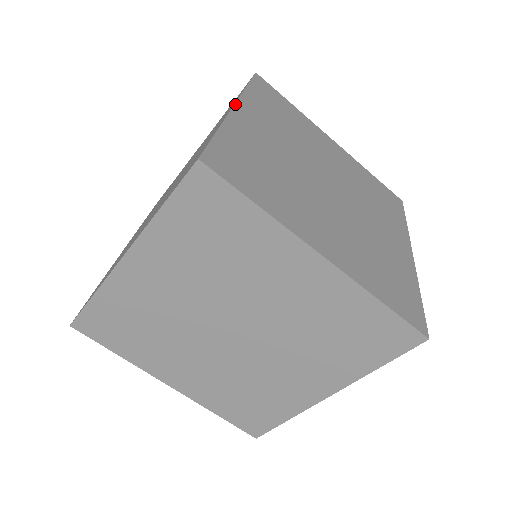
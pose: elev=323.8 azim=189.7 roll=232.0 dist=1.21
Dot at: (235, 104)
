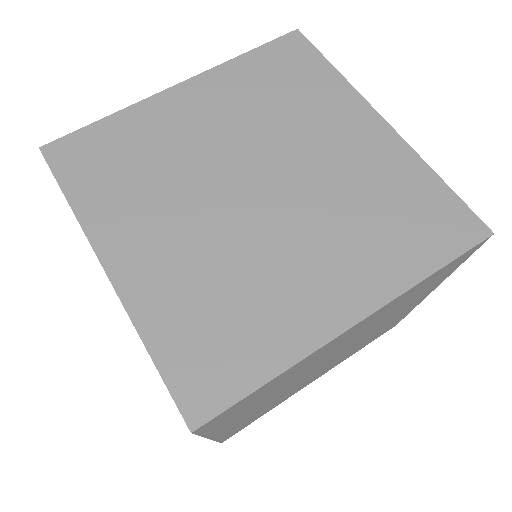
Dot at: (183, 82)
